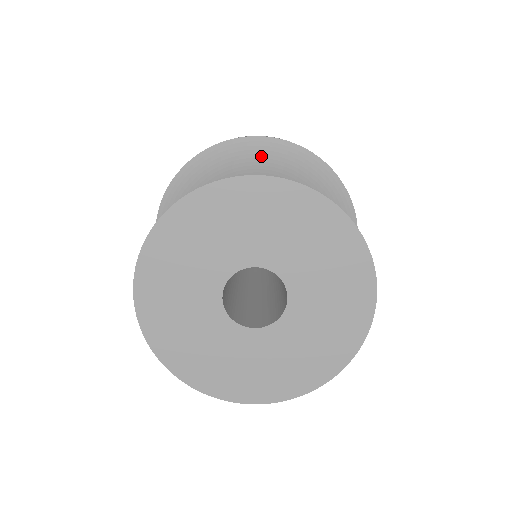
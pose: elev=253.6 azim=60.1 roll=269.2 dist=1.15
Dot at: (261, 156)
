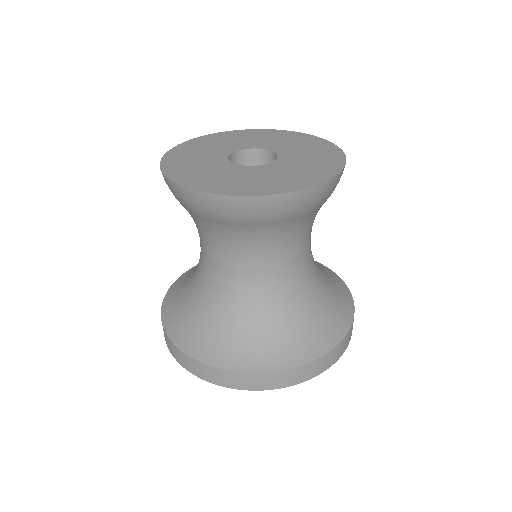
Dot at: occluded
